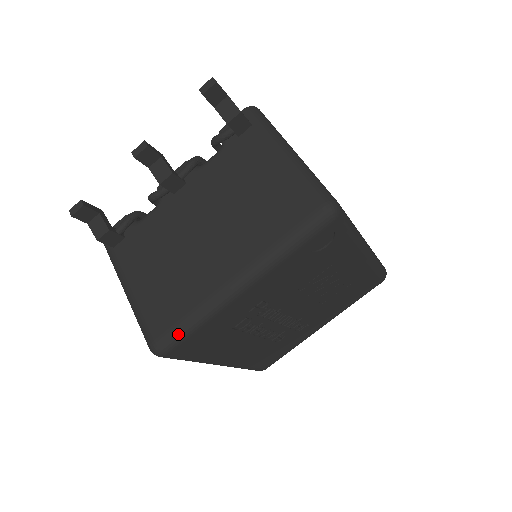
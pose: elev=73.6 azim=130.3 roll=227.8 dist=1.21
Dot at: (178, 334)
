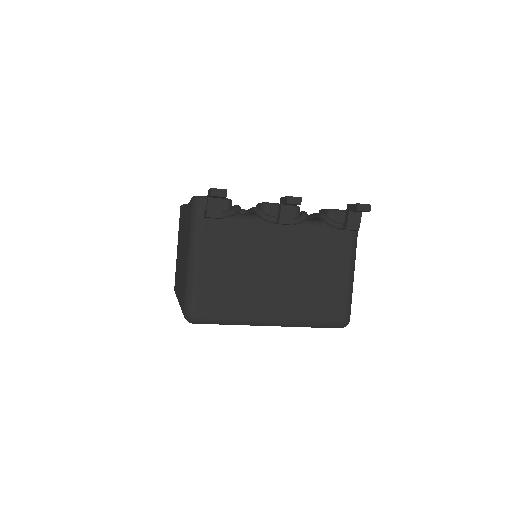
Dot at: (214, 322)
